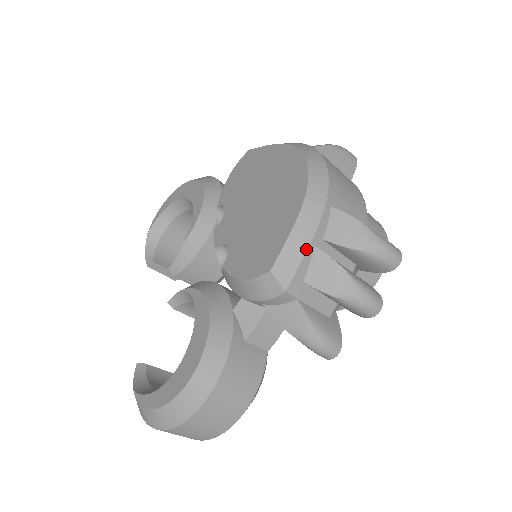
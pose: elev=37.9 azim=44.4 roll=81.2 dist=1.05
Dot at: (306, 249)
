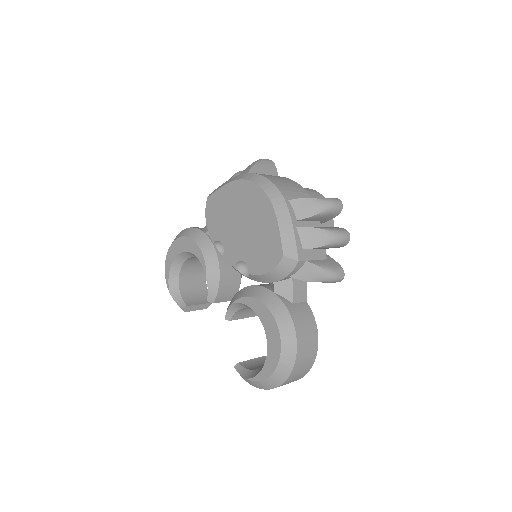
Dot at: (293, 232)
